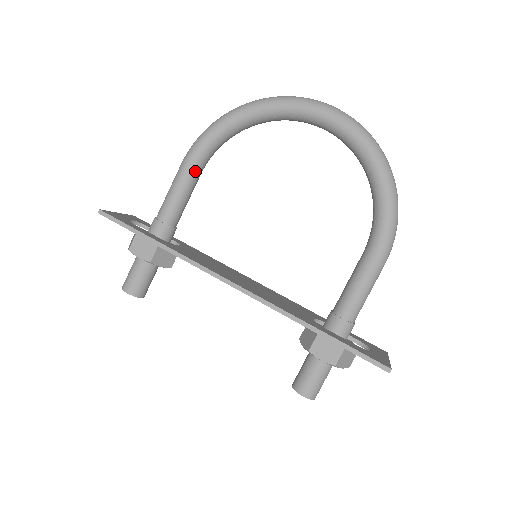
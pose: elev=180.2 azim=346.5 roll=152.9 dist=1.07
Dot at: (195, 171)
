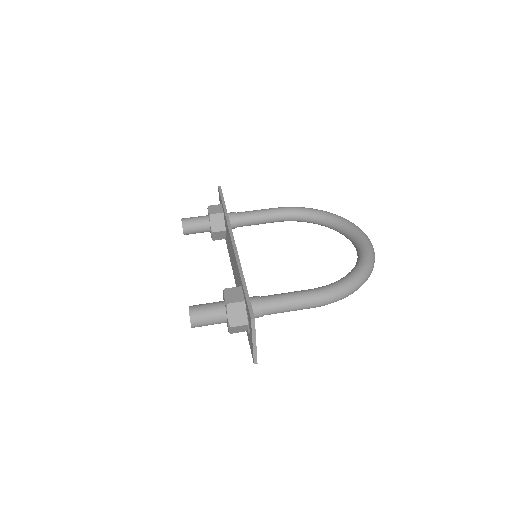
Dot at: (276, 213)
